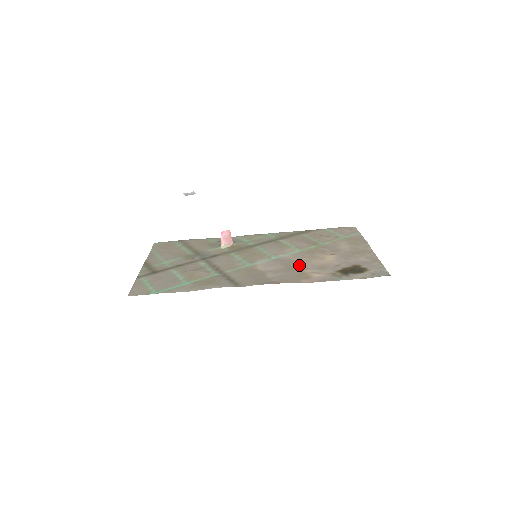
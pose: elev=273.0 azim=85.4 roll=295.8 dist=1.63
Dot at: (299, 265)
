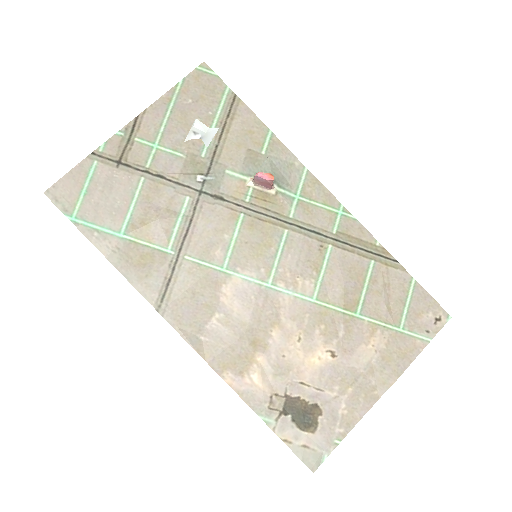
Dot at: (269, 335)
